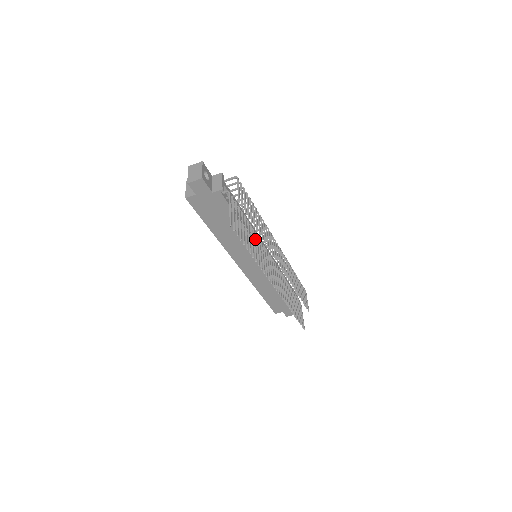
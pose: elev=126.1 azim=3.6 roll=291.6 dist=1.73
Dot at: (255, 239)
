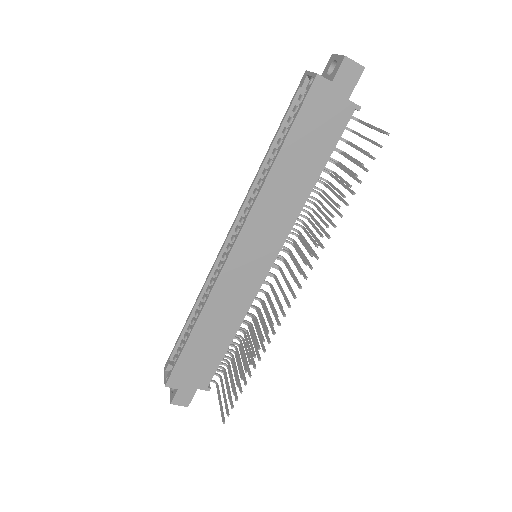
Dot at: occluded
